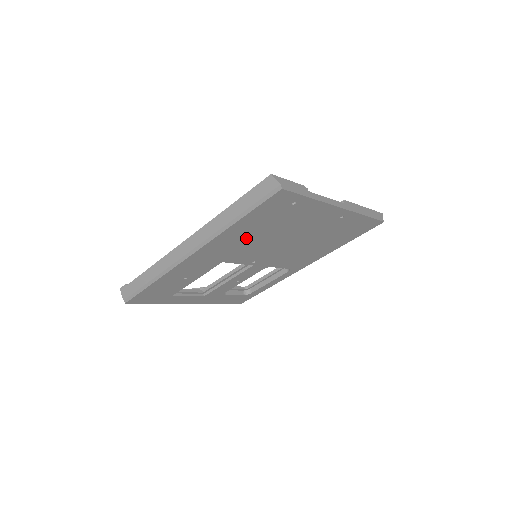
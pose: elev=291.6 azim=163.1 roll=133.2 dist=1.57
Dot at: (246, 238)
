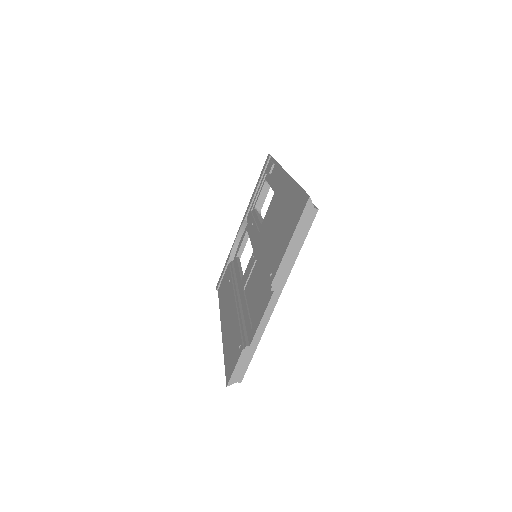
Dot at: occluded
